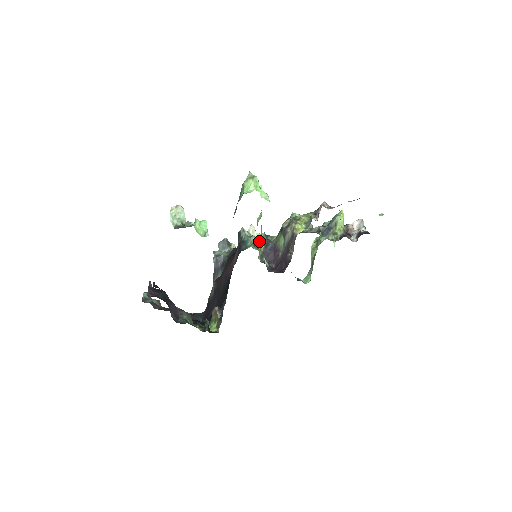
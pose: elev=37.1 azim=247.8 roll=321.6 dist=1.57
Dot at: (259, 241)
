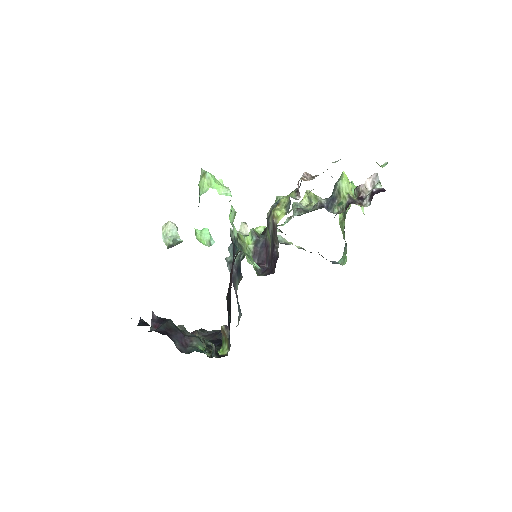
Dot at: (248, 240)
